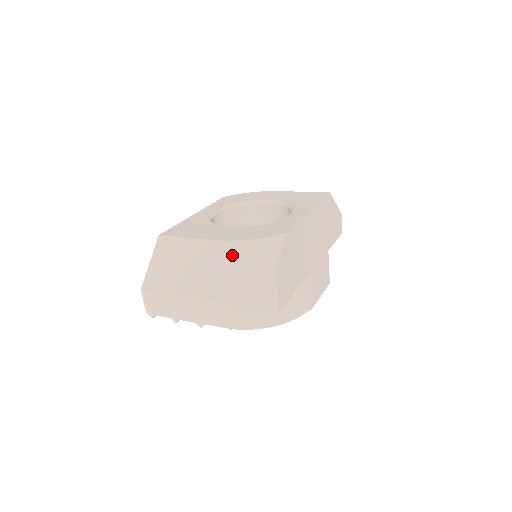
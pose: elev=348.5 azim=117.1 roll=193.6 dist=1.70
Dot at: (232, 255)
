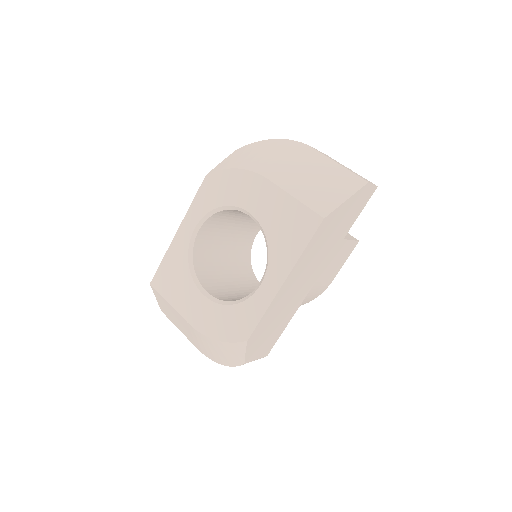
Dot at: (207, 343)
